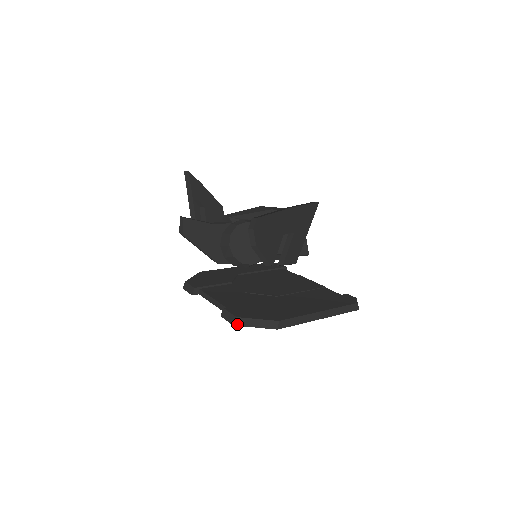
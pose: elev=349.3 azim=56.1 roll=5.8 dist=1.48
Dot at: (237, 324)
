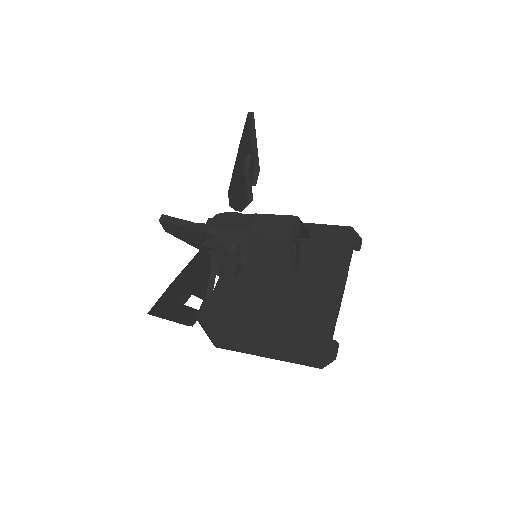
Dot at: (198, 320)
